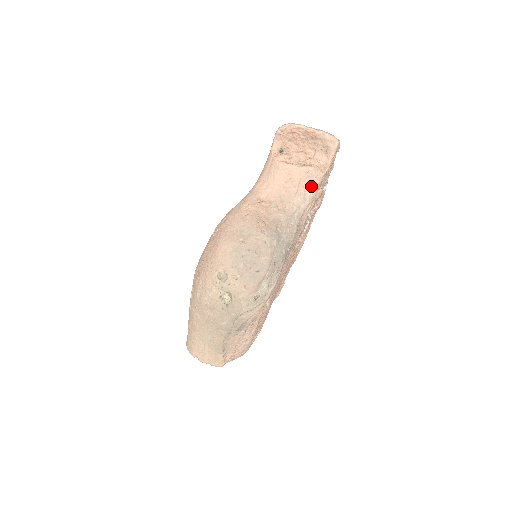
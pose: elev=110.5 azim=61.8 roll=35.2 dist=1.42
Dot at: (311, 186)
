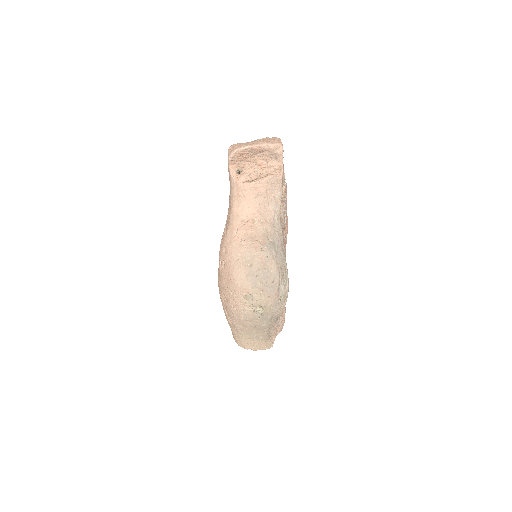
Dot at: (276, 190)
